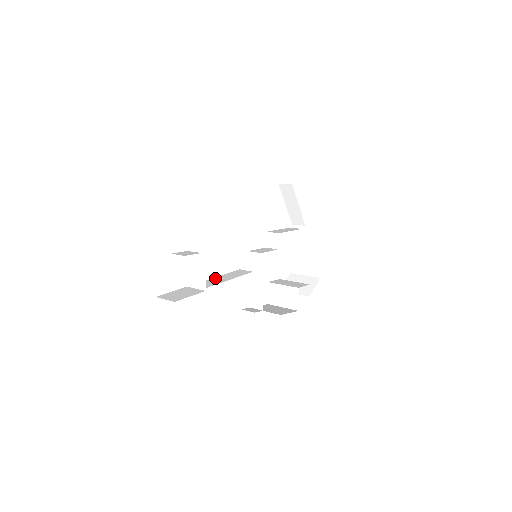
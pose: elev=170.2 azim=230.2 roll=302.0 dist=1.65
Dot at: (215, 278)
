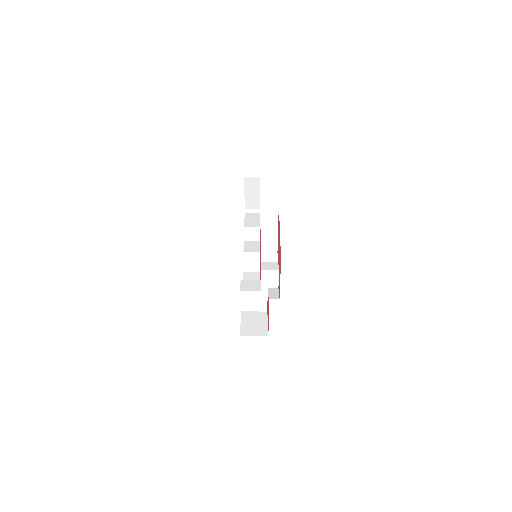
Dot at: occluded
